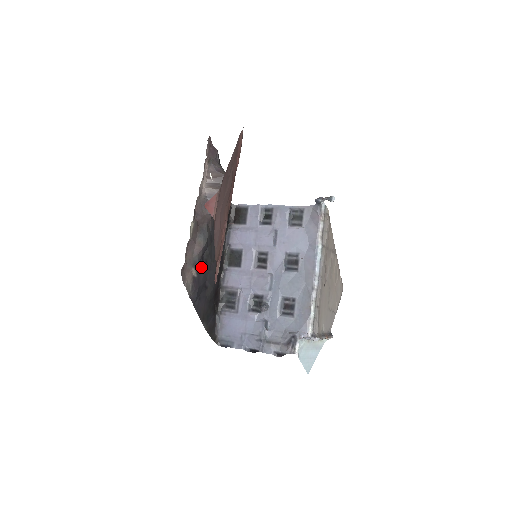
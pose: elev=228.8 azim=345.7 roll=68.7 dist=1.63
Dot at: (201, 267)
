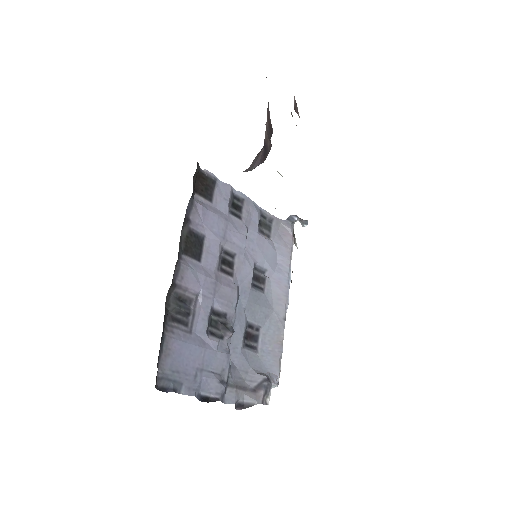
Dot at: occluded
